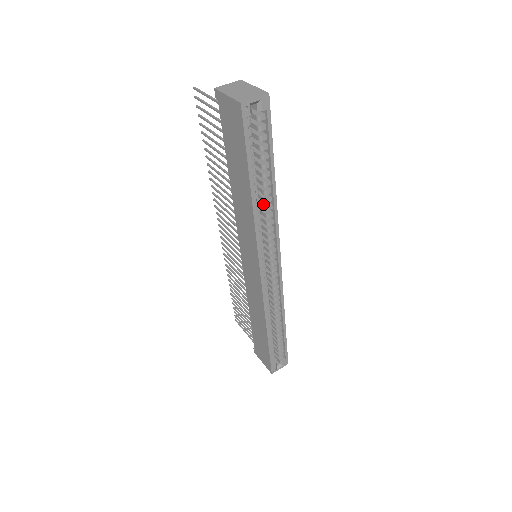
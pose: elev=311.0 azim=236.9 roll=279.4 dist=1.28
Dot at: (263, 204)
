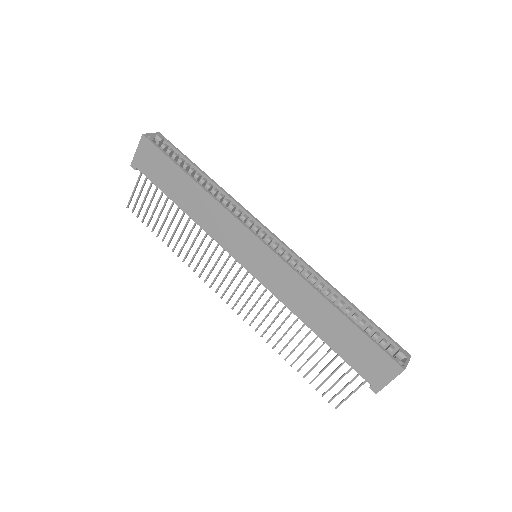
Dot at: occluded
